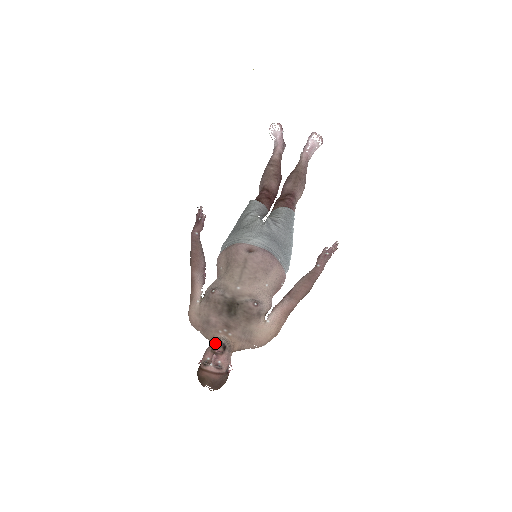
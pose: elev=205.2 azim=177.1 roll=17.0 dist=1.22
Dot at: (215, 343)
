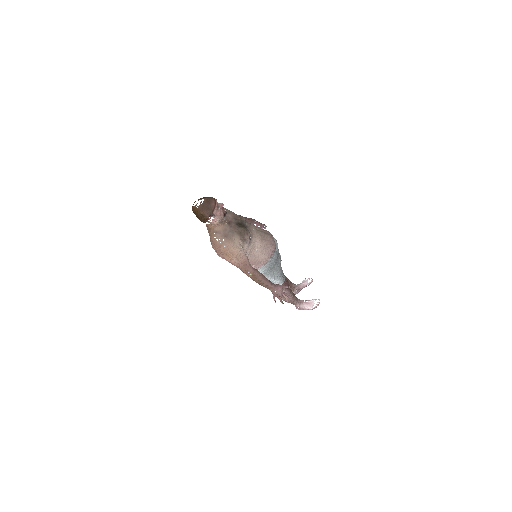
Dot at: occluded
